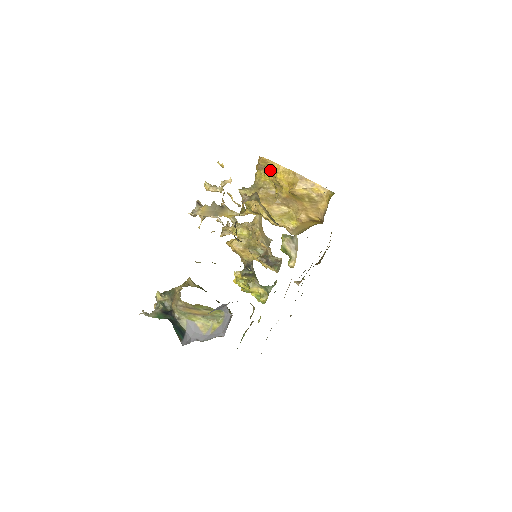
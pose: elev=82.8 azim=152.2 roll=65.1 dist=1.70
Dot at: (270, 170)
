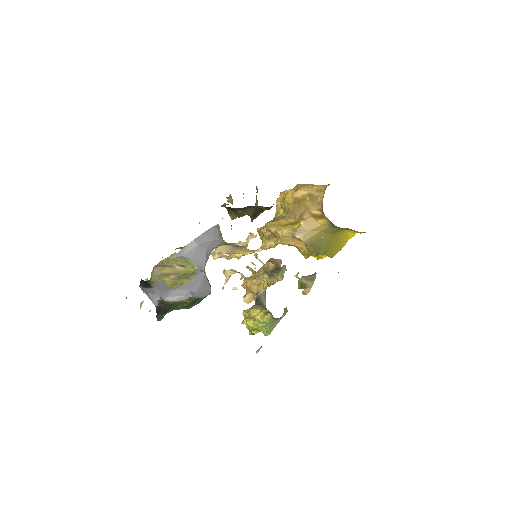
Dot at: occluded
